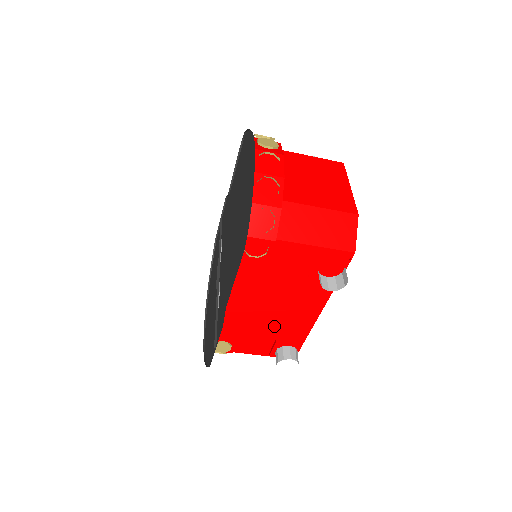
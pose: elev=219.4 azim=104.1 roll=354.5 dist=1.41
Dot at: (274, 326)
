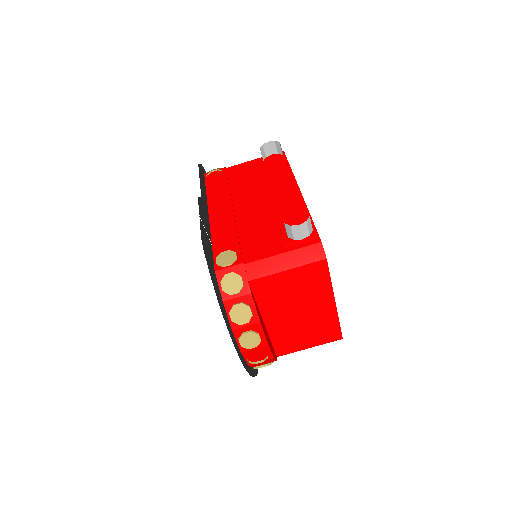
Dot at: (268, 218)
